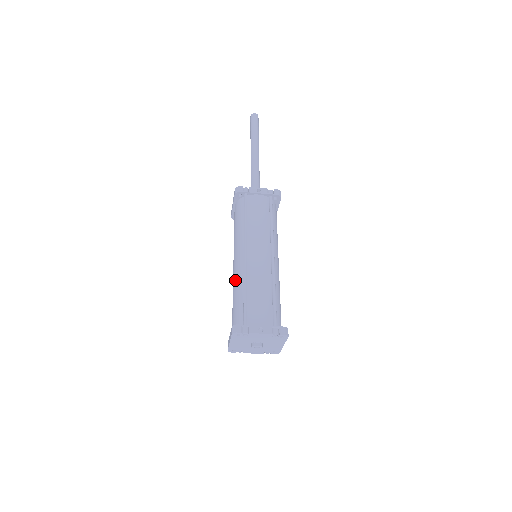
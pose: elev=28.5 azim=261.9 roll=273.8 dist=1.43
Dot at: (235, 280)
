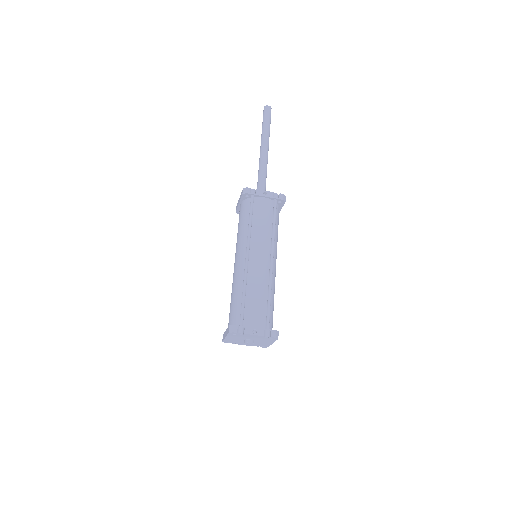
Dot at: (235, 279)
